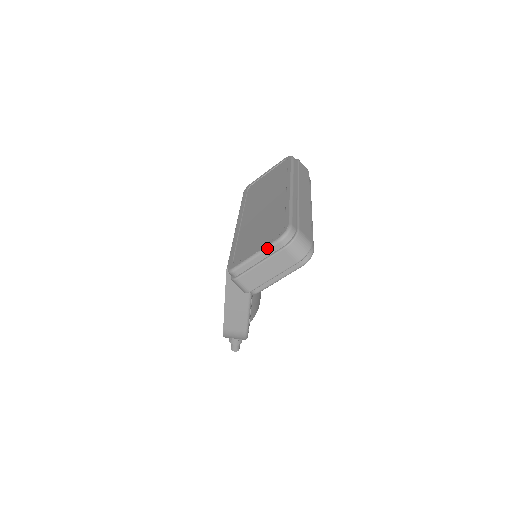
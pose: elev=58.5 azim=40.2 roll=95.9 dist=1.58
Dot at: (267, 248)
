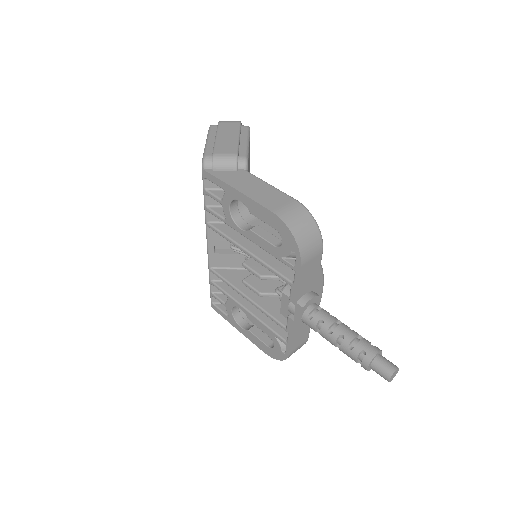
Dot at: (208, 133)
